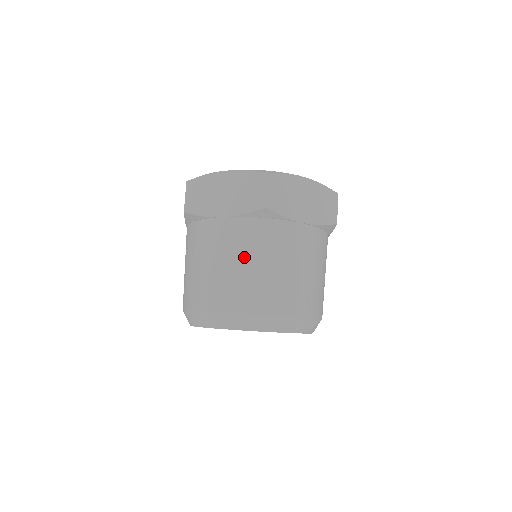
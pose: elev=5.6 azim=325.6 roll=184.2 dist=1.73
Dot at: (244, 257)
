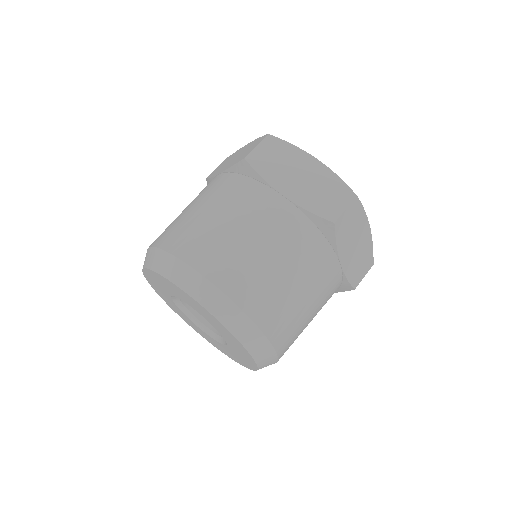
Dot at: (276, 250)
